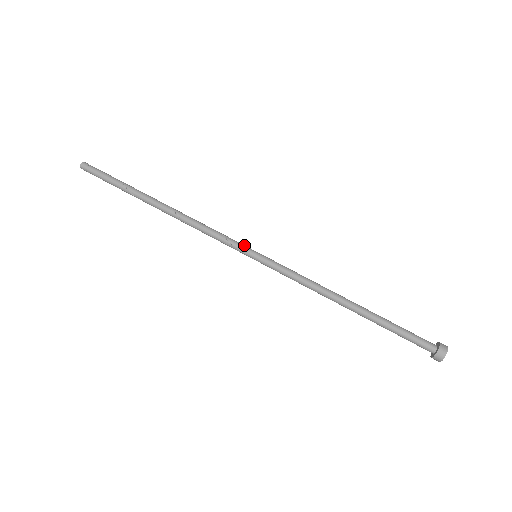
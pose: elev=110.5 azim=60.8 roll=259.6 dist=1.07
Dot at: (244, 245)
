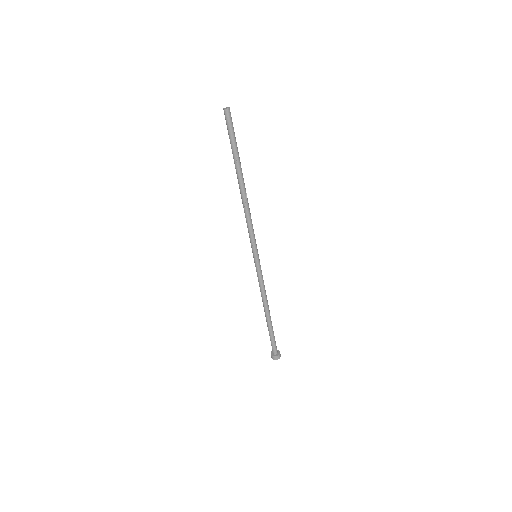
Dot at: occluded
